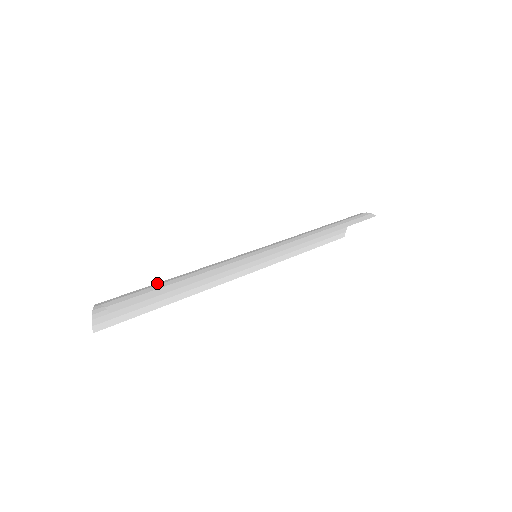
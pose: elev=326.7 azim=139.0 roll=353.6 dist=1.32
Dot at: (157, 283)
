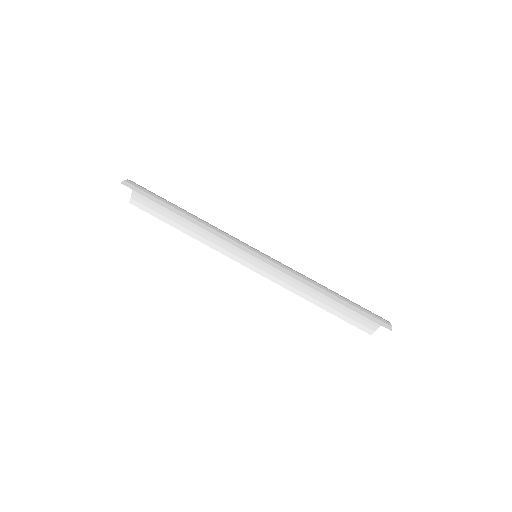
Dot at: occluded
